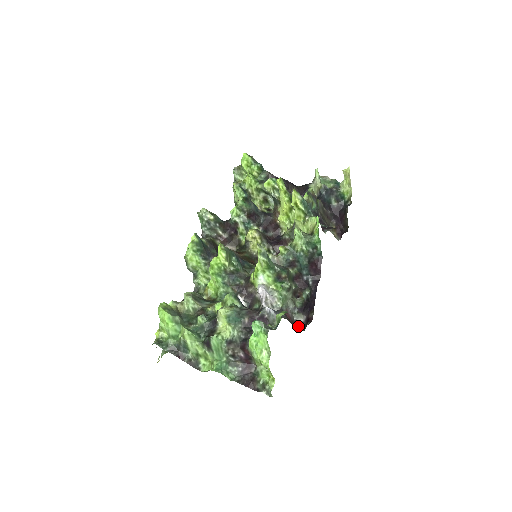
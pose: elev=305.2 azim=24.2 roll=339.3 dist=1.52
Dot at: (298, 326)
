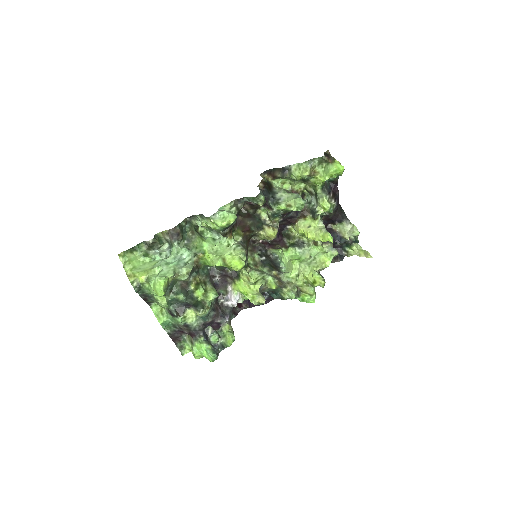
Dot at: occluded
